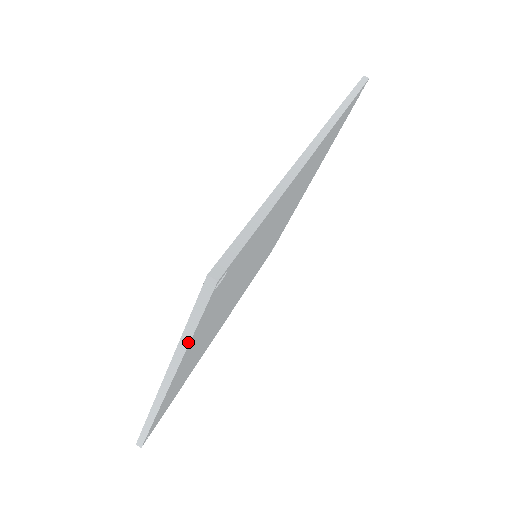
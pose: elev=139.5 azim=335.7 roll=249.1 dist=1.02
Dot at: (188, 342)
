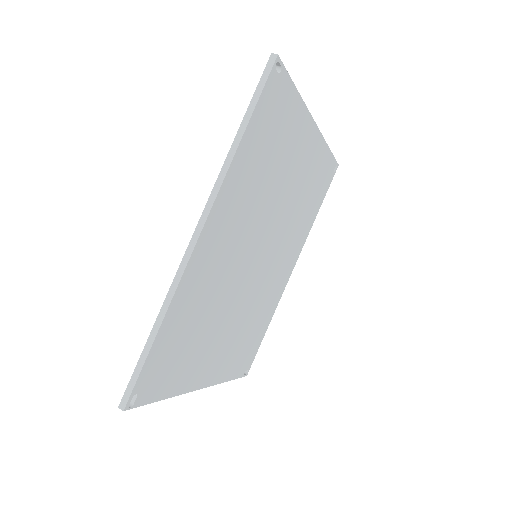
Dot at: occluded
